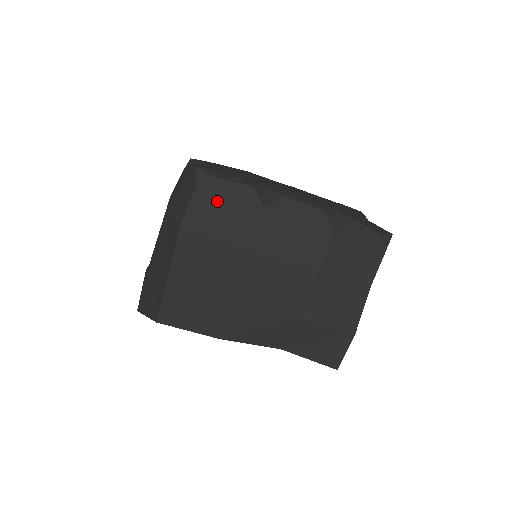
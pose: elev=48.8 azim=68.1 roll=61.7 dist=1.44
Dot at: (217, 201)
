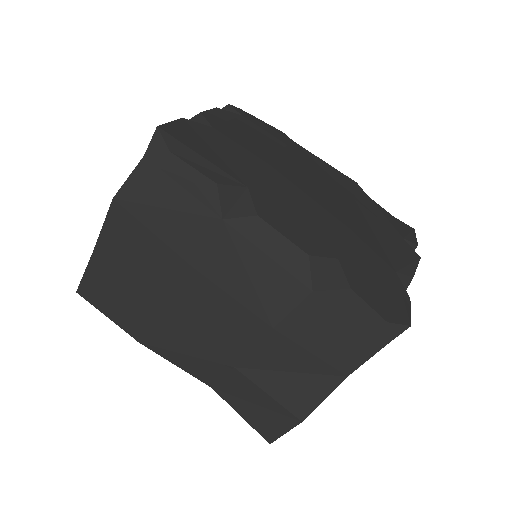
Dot at: (165, 185)
